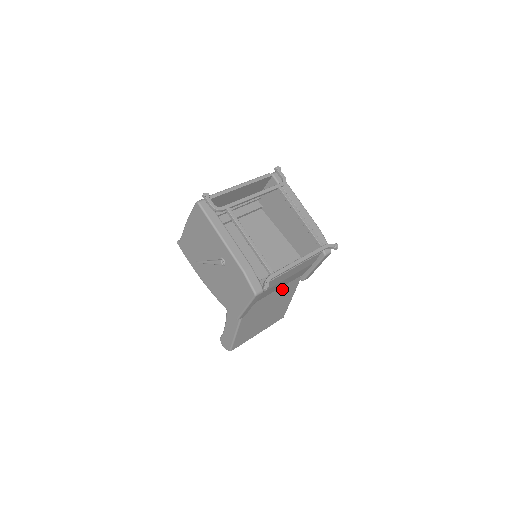
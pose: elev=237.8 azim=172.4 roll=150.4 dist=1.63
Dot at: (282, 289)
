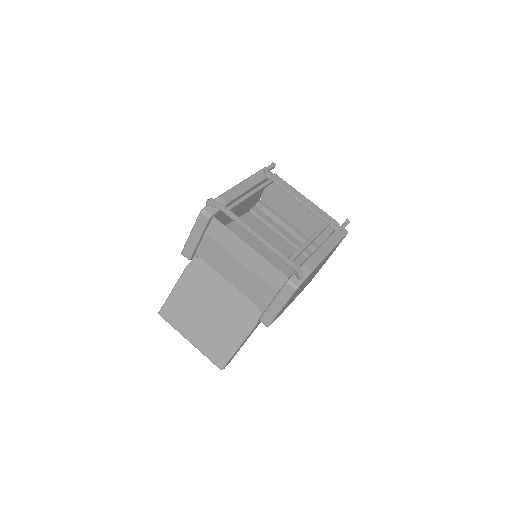
Dot at: (237, 296)
